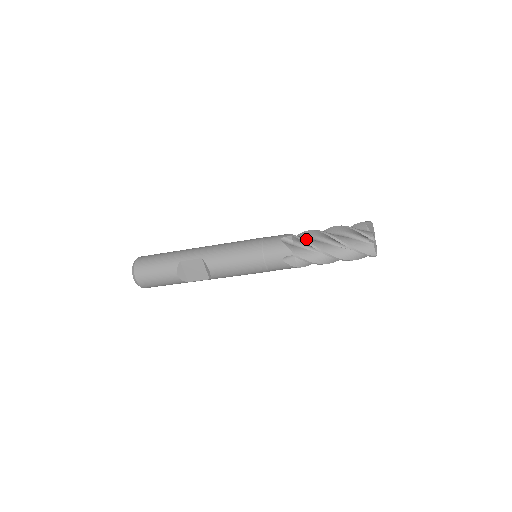
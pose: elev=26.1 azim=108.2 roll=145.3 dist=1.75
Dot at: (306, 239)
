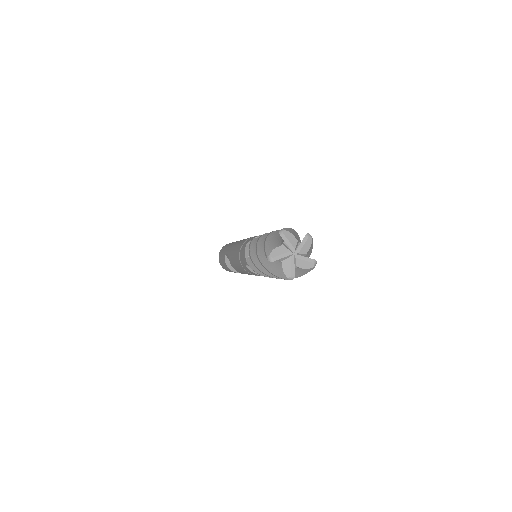
Dot at: (252, 247)
